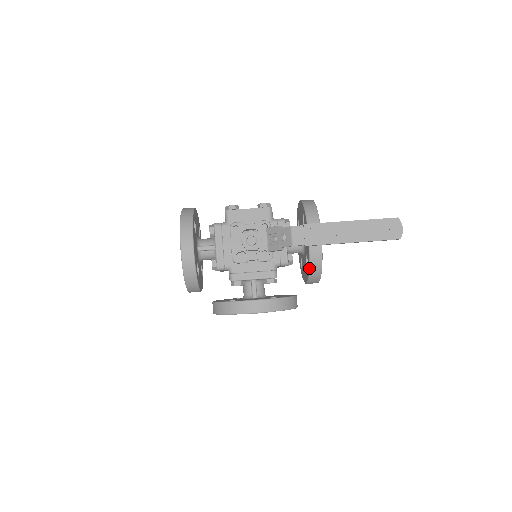
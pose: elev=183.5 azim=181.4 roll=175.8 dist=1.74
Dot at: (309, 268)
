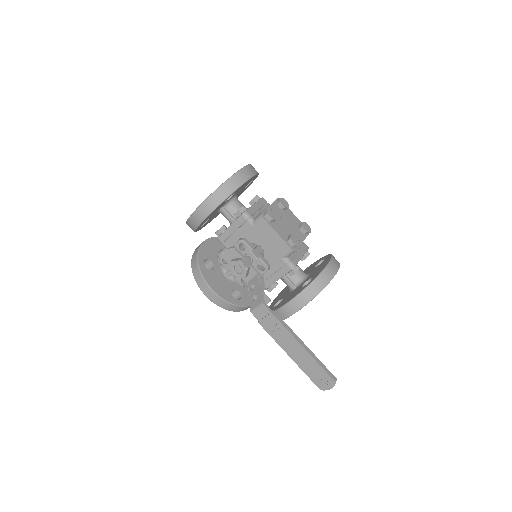
Dot at: occluded
